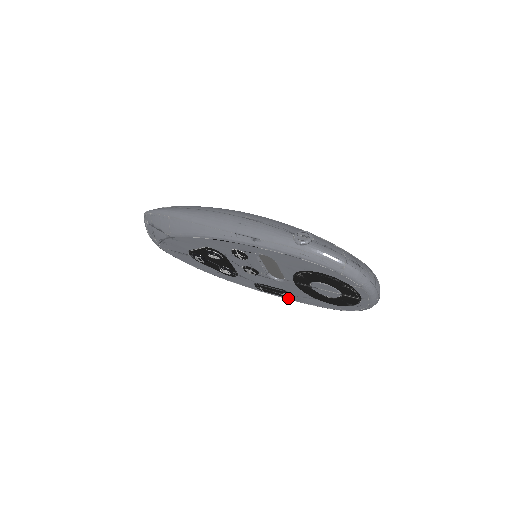
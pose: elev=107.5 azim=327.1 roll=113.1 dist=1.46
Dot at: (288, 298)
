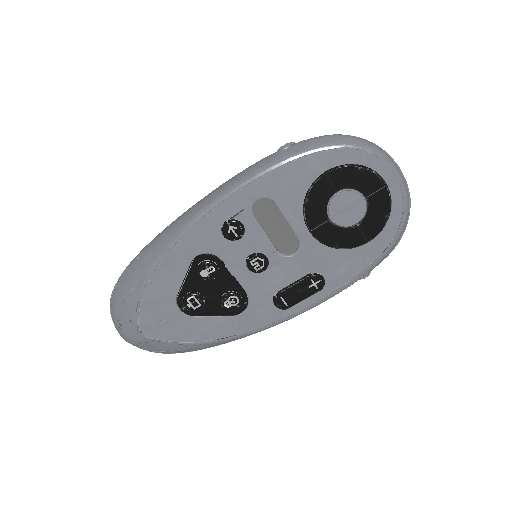
Dot at: (321, 295)
